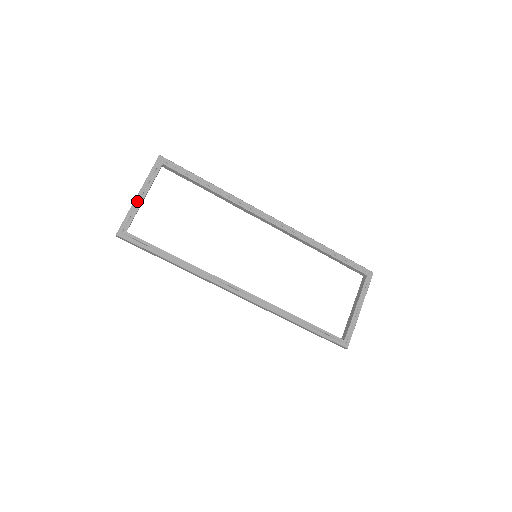
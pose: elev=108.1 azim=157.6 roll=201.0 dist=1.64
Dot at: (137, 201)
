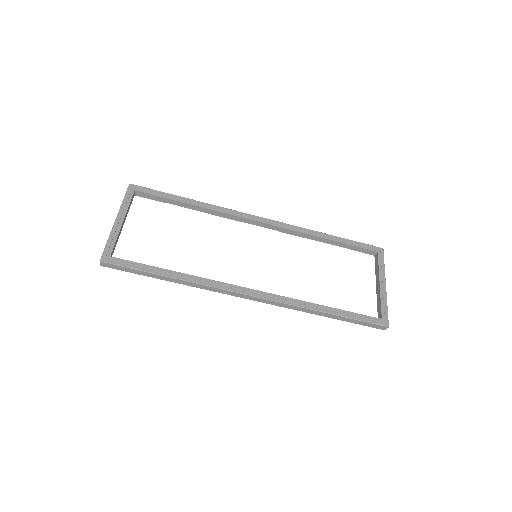
Dot at: (116, 226)
